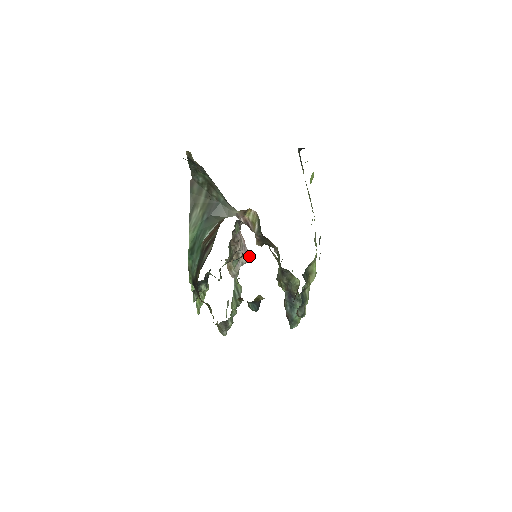
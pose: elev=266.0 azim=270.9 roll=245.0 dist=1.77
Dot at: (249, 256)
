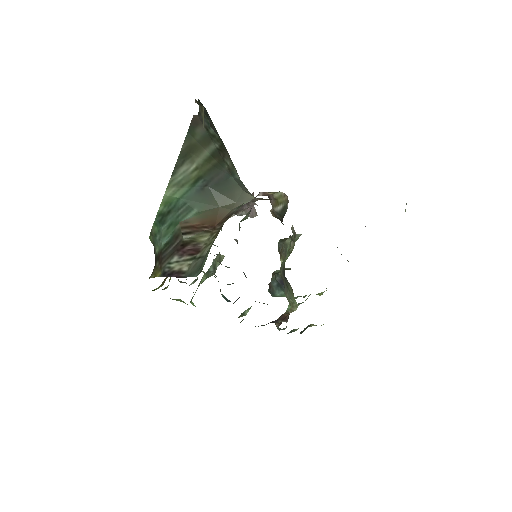
Dot at: (253, 214)
